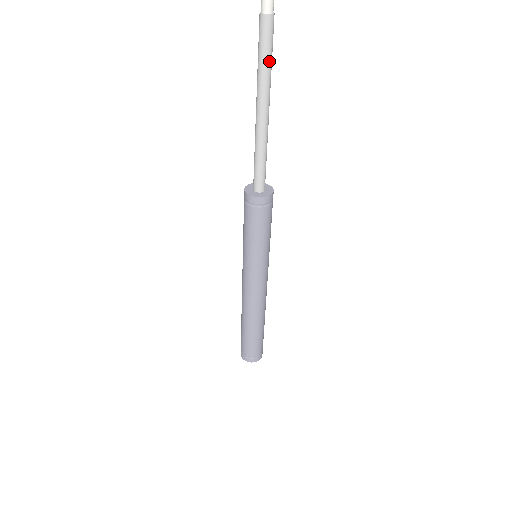
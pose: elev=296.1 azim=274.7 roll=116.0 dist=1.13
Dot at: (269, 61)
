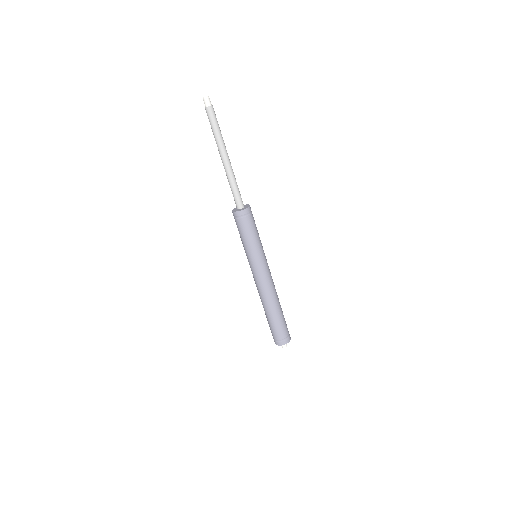
Dot at: (219, 129)
